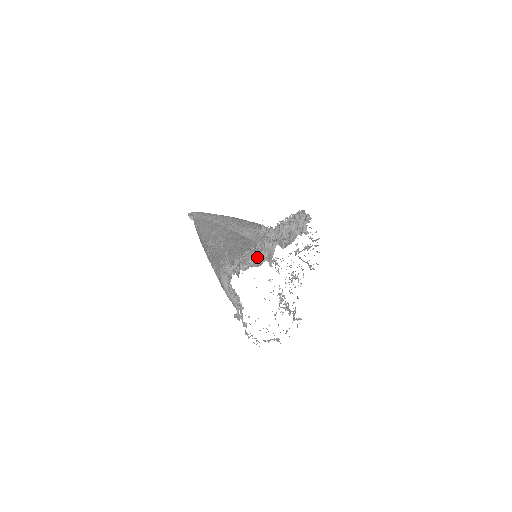
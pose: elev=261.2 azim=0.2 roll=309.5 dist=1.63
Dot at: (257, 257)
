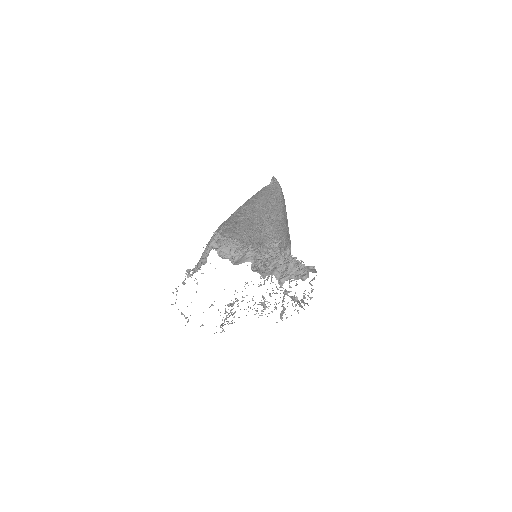
Dot at: (230, 251)
